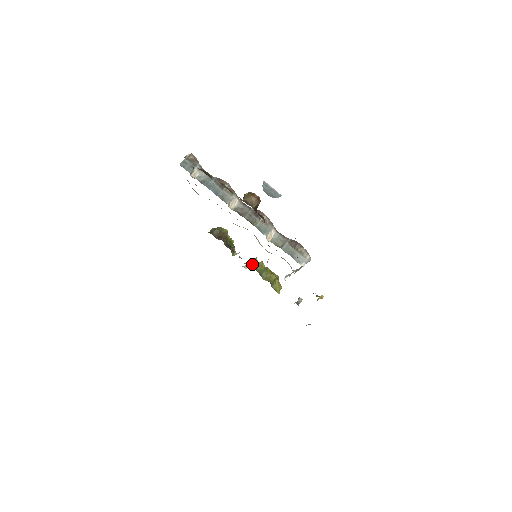
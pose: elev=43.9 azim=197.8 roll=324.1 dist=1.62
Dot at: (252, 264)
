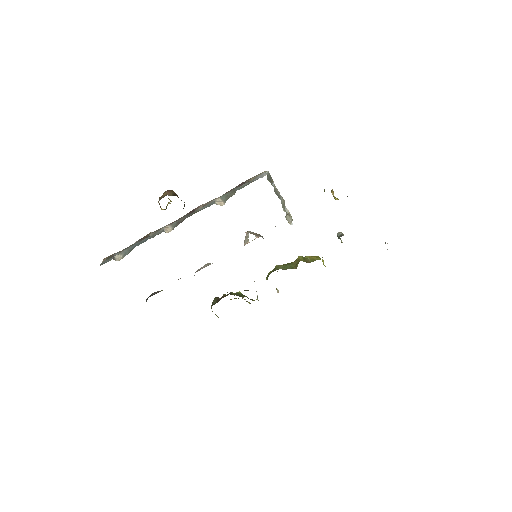
Dot at: (270, 273)
